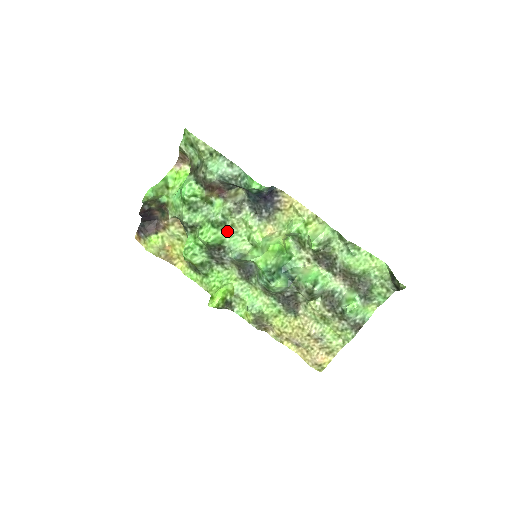
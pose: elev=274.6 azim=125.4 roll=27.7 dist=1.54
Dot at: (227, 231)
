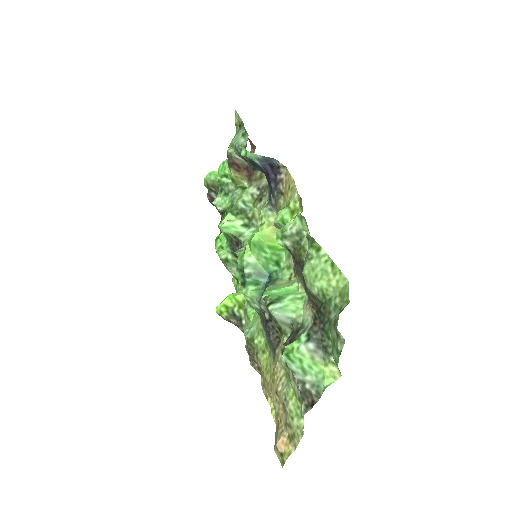
Dot at: (249, 223)
